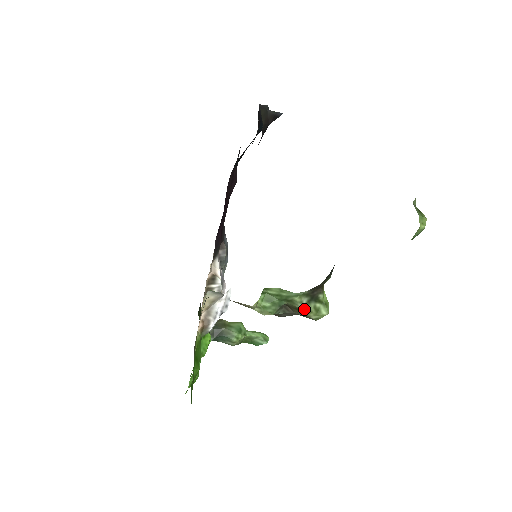
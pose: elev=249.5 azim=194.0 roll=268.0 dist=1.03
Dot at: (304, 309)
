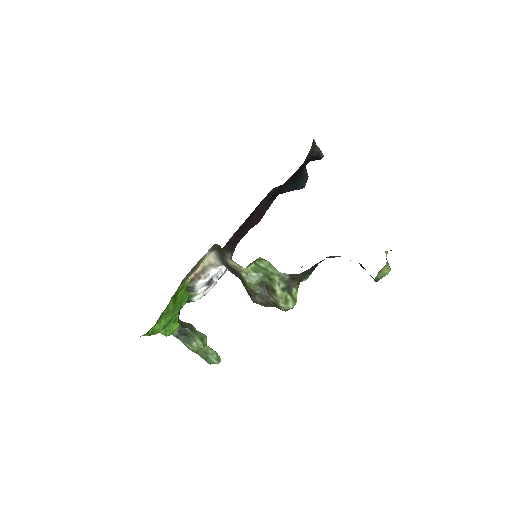
Dot at: (278, 292)
